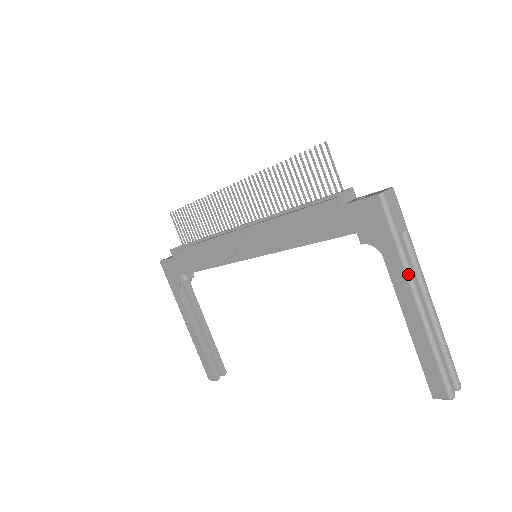
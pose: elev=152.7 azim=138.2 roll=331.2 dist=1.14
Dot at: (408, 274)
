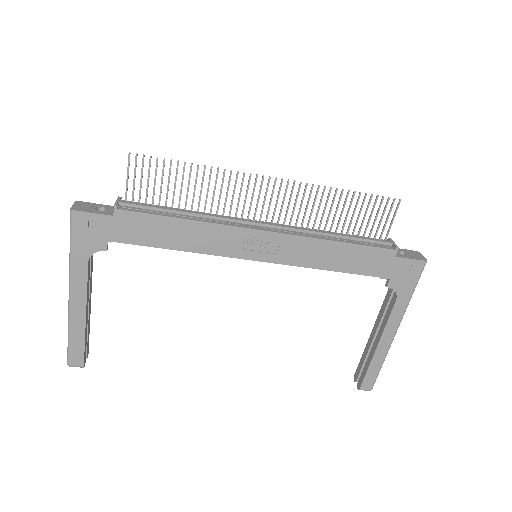
Dot at: occluded
